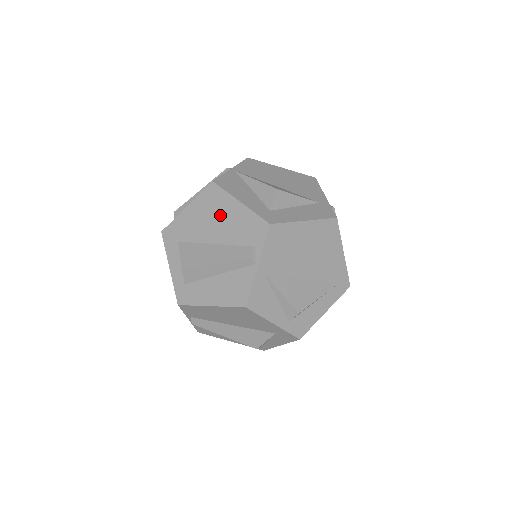
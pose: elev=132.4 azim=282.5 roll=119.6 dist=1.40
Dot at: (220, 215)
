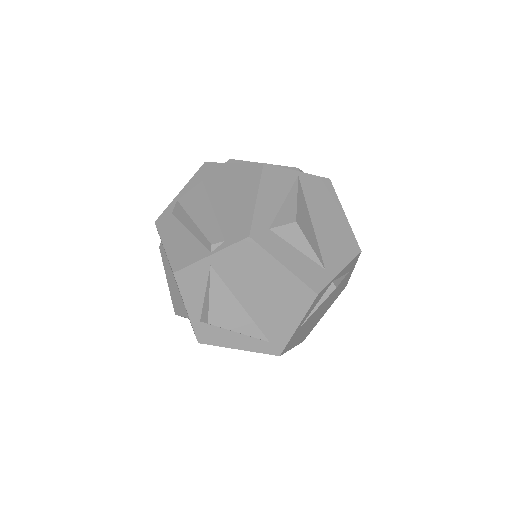
Dot at: (238, 192)
